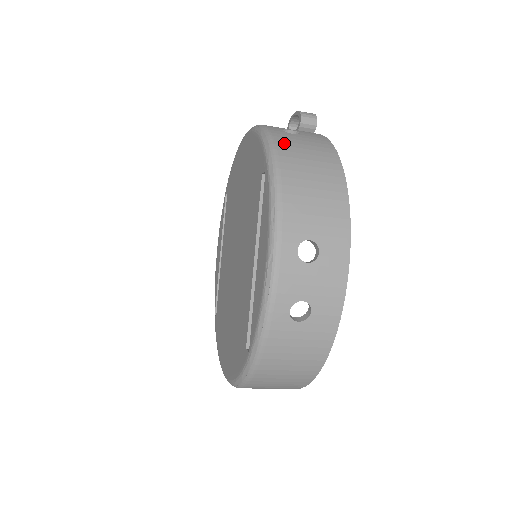
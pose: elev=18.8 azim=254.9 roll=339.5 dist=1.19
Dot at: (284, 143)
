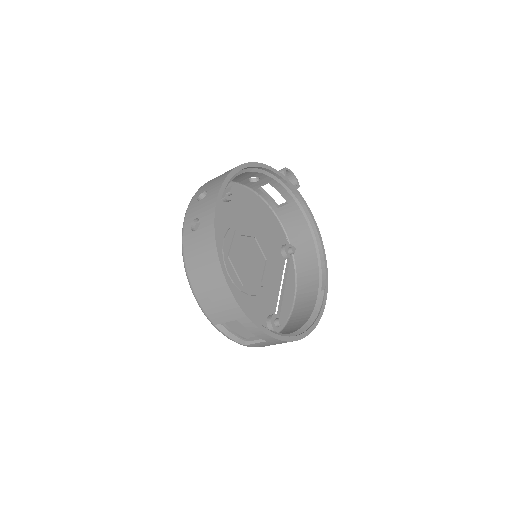
Dot at: occluded
